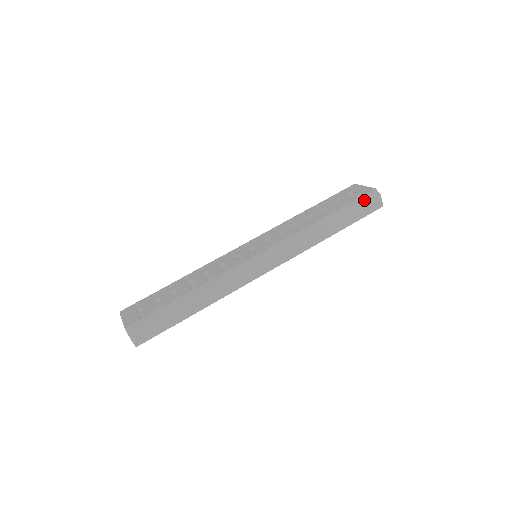
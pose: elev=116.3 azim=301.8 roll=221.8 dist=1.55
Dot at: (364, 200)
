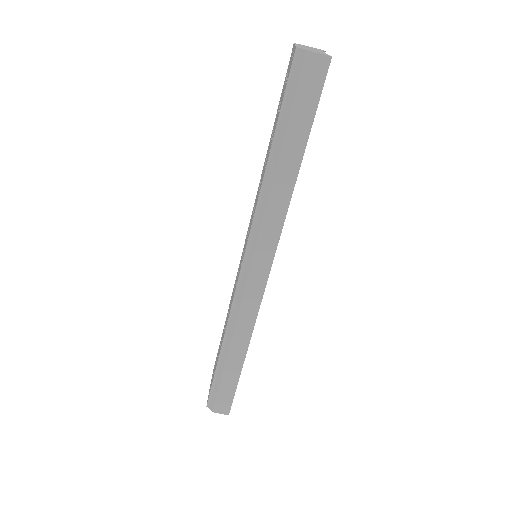
Dot at: (293, 85)
